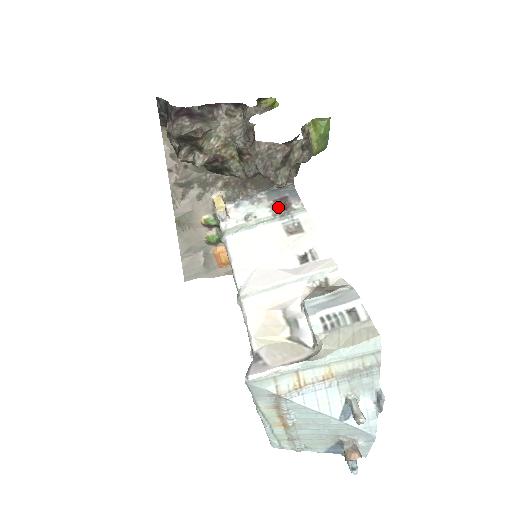
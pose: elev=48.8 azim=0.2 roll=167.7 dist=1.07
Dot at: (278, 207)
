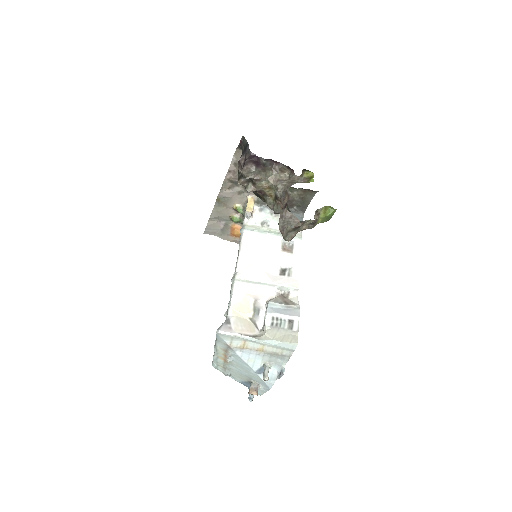
Dot at: occluded
